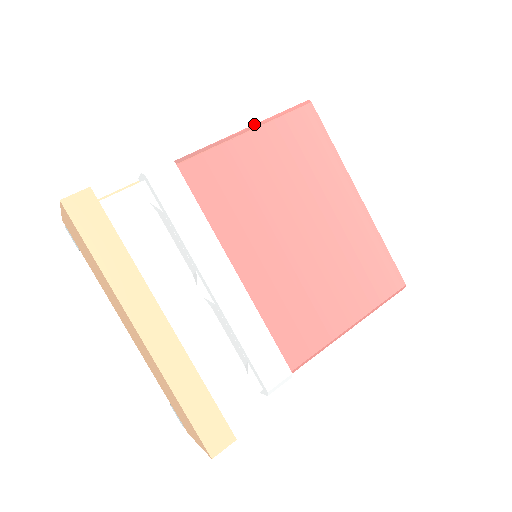
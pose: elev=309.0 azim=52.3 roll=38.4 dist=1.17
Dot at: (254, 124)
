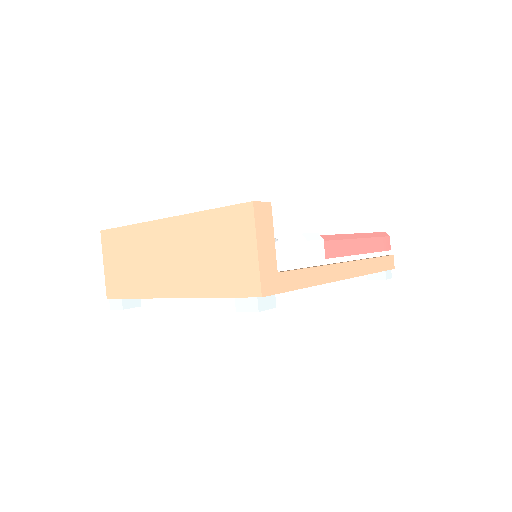
Dot at: occluded
